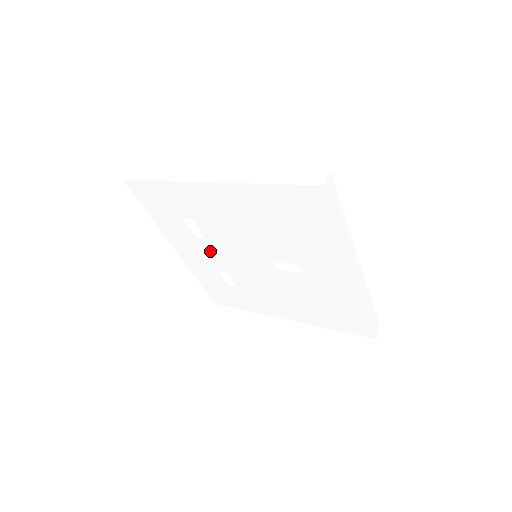
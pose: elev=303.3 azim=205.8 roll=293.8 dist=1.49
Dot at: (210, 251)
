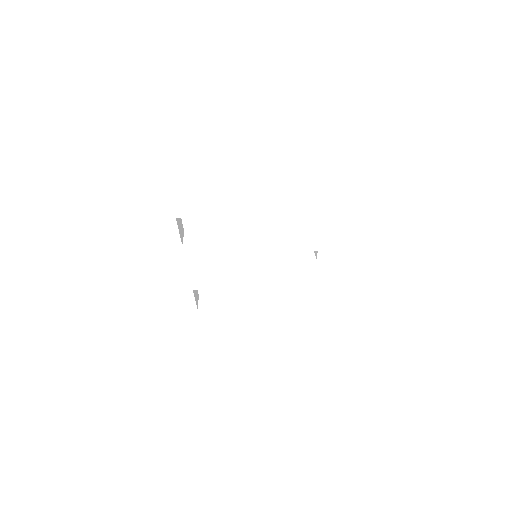
Dot at: (196, 262)
